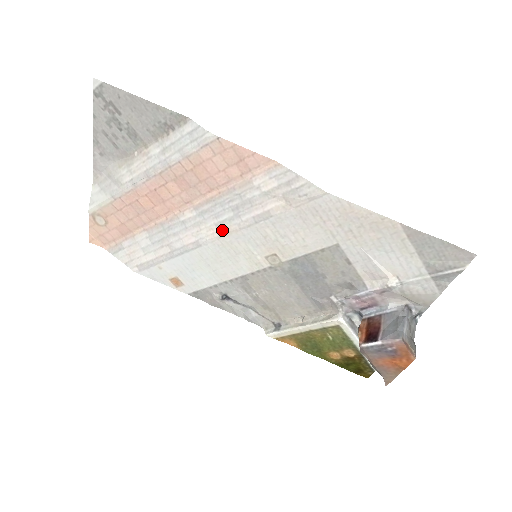
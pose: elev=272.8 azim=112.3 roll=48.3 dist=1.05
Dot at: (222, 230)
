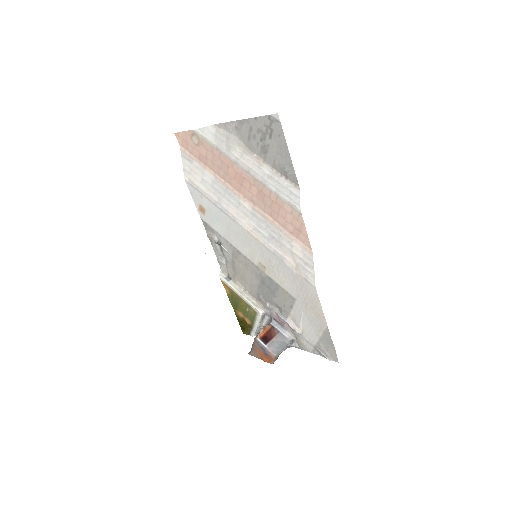
Dot at: (254, 233)
